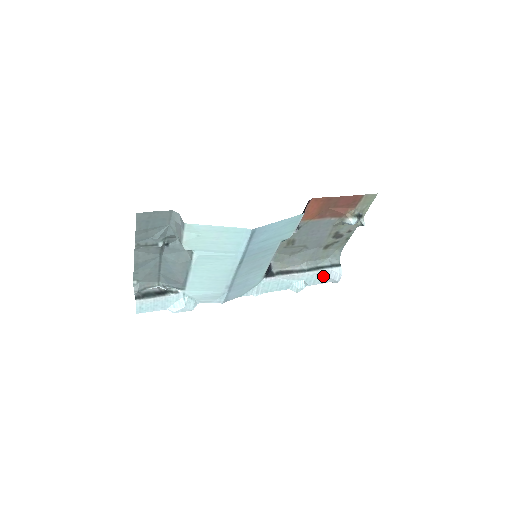
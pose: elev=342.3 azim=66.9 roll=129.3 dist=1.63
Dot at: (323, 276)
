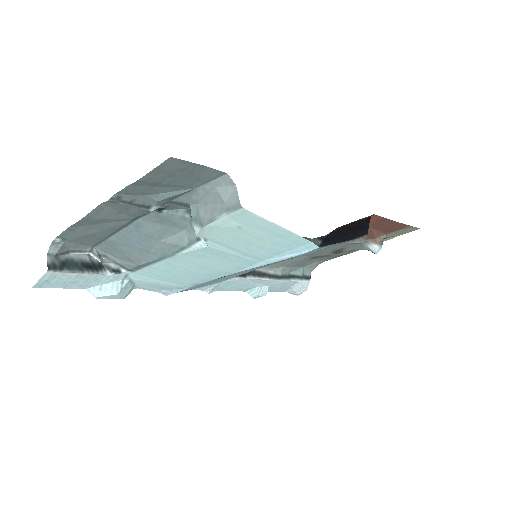
Dot at: (287, 286)
